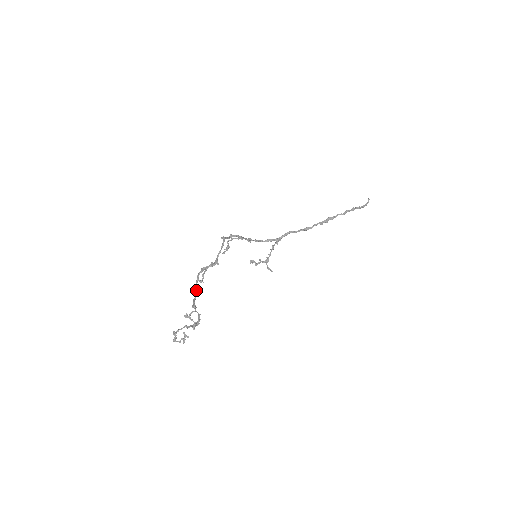
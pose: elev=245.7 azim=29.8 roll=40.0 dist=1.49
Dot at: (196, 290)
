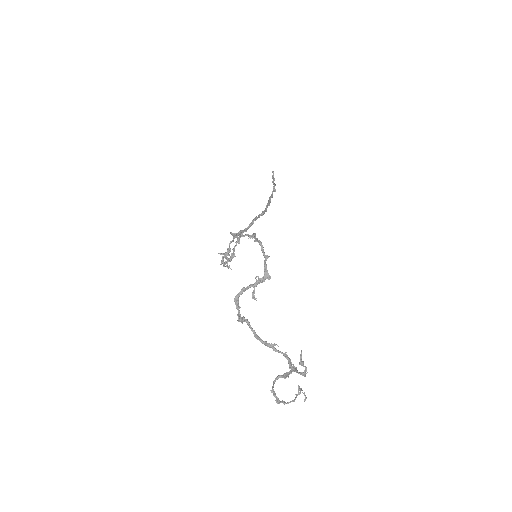
Dot at: (248, 321)
